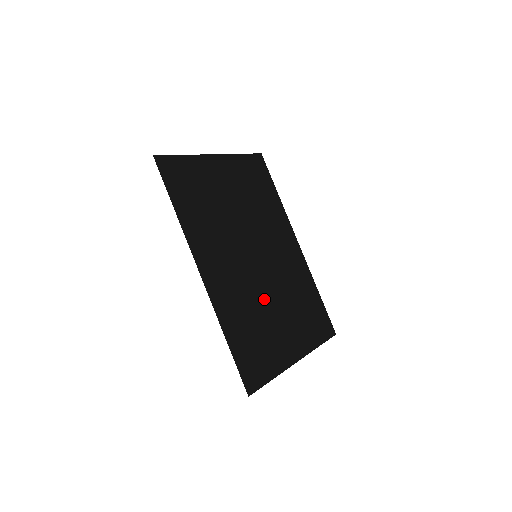
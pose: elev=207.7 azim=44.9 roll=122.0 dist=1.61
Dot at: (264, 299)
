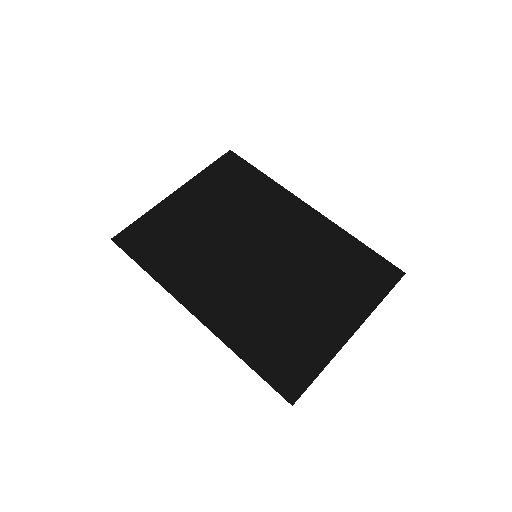
Dot at: (281, 294)
